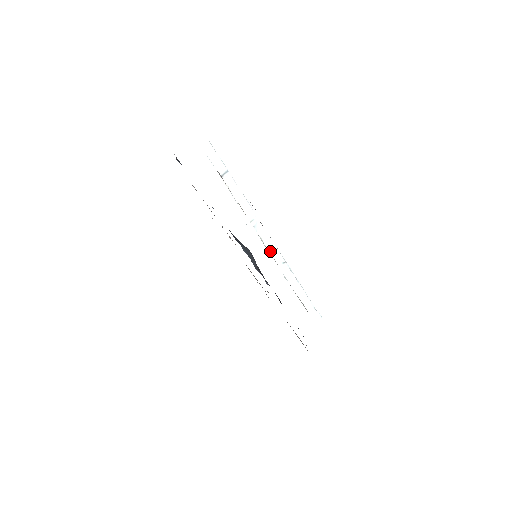
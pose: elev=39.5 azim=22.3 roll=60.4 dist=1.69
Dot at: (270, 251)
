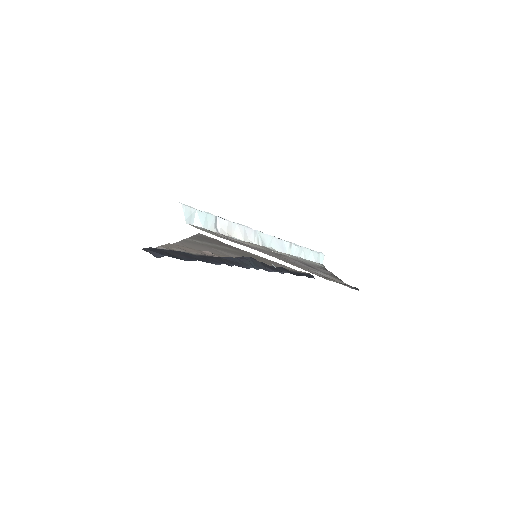
Dot at: (280, 249)
